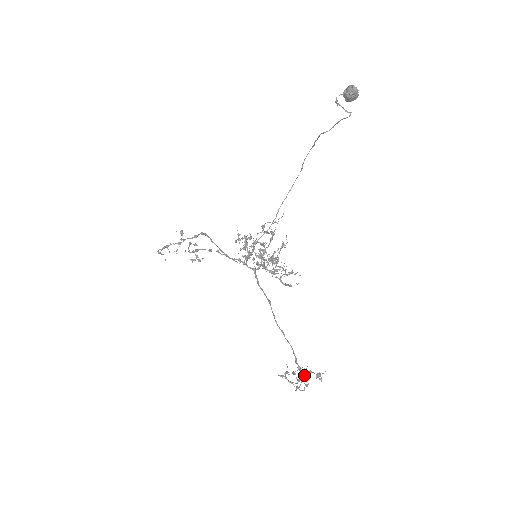
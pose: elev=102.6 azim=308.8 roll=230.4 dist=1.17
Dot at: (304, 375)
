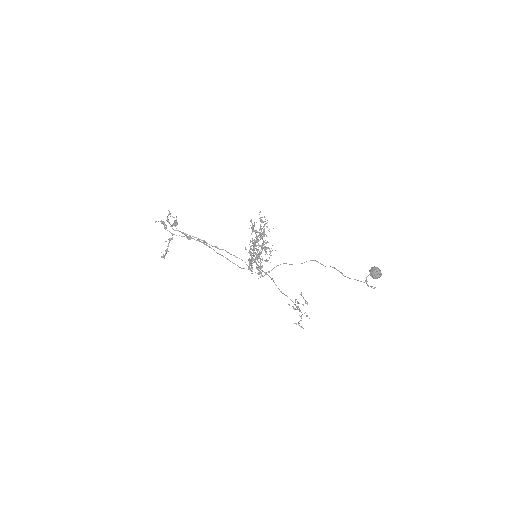
Dot at: (297, 303)
